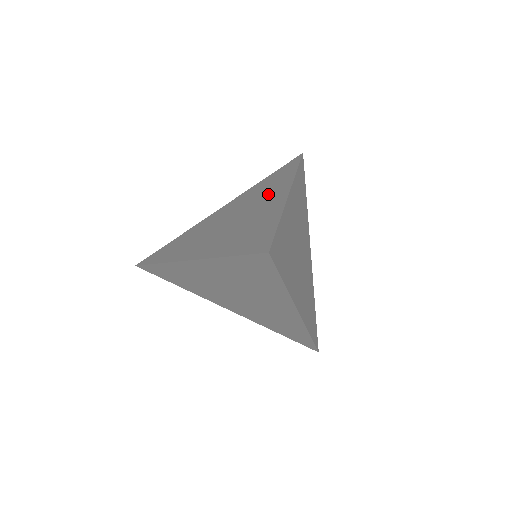
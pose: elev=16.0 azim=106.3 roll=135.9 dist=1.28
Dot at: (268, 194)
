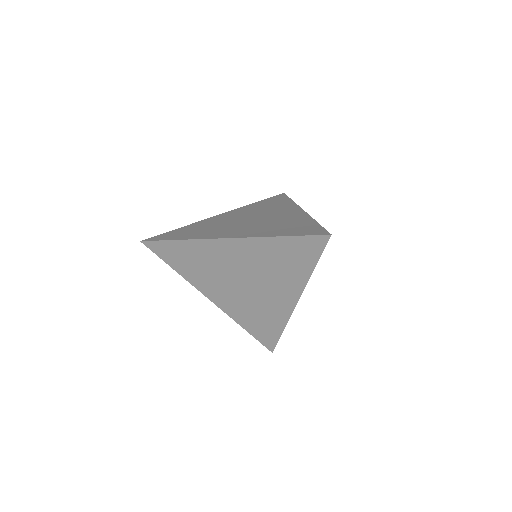
Dot at: (277, 210)
